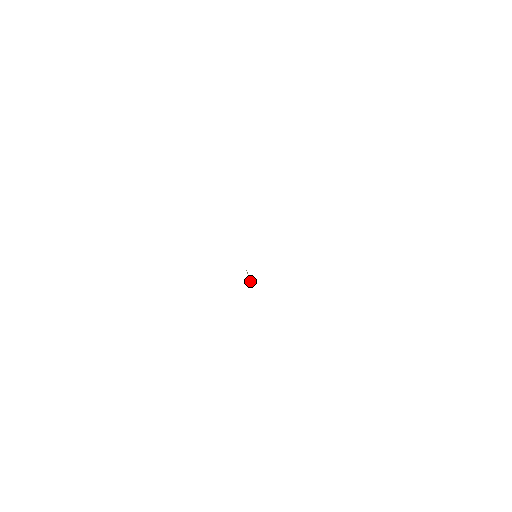
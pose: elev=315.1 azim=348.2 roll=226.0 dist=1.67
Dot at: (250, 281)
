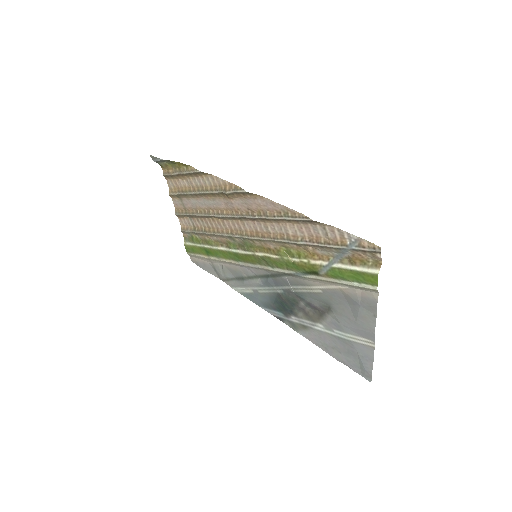
Dot at: (291, 260)
